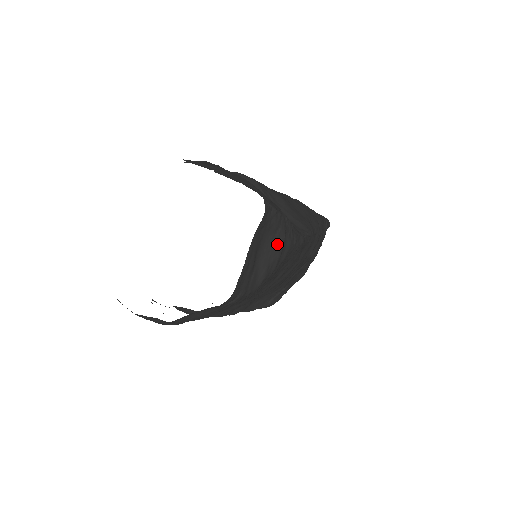
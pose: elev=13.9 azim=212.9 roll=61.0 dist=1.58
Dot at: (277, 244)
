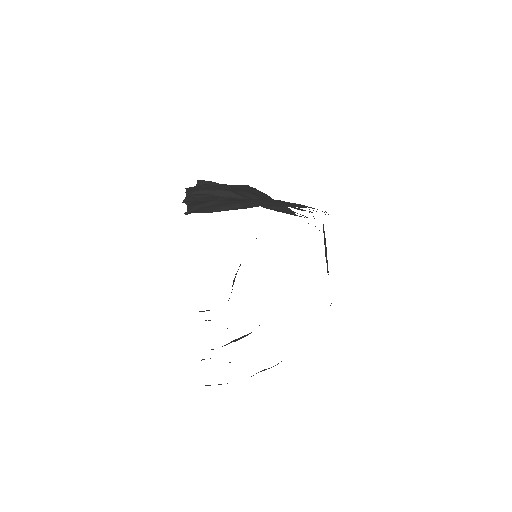
Dot at: (325, 239)
